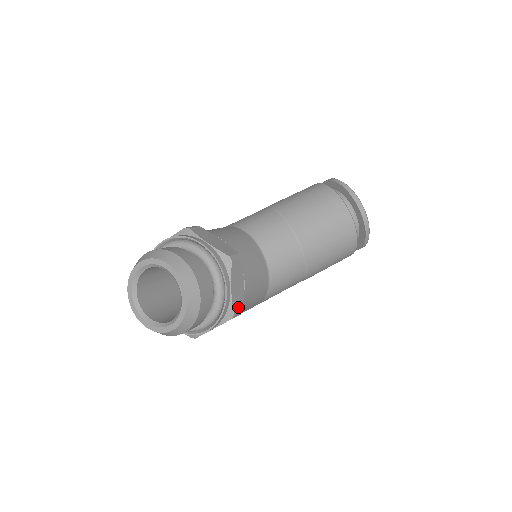
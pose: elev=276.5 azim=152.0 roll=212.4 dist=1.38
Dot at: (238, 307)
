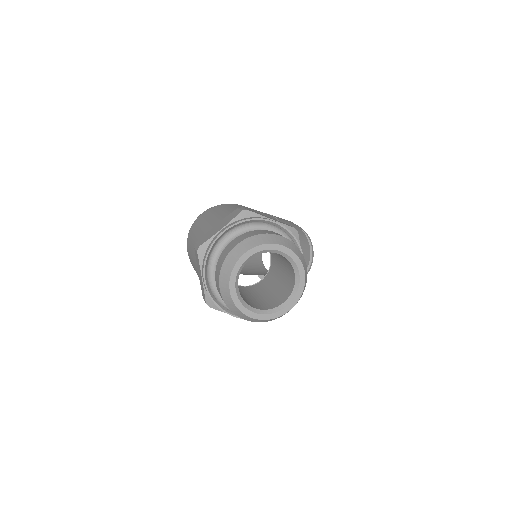
Dot at: occluded
